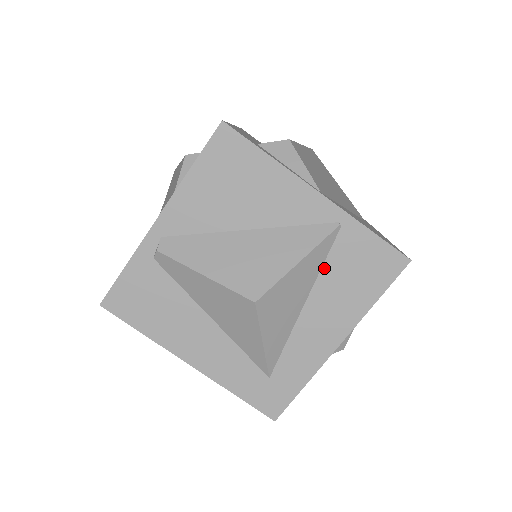
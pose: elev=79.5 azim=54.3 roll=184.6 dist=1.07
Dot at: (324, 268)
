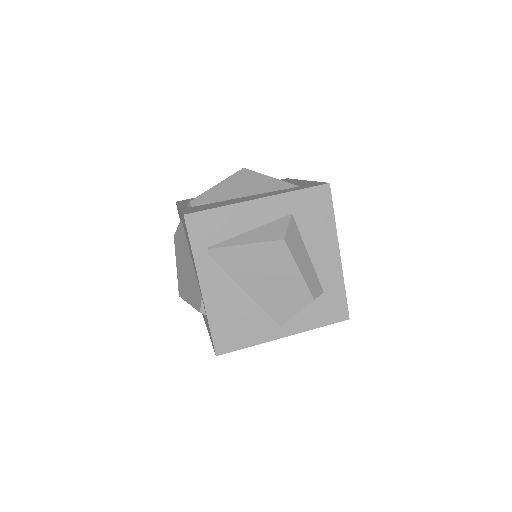
Dot at: occluded
